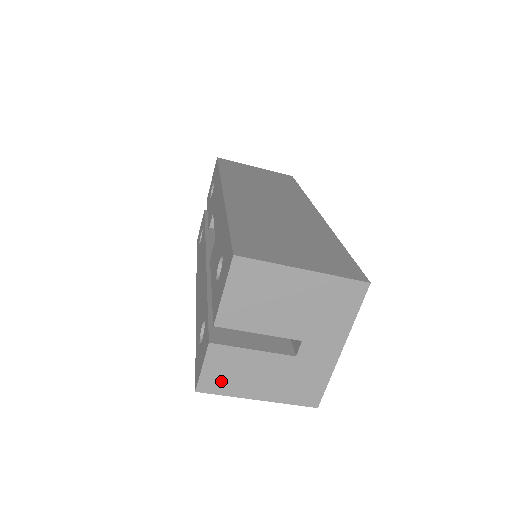
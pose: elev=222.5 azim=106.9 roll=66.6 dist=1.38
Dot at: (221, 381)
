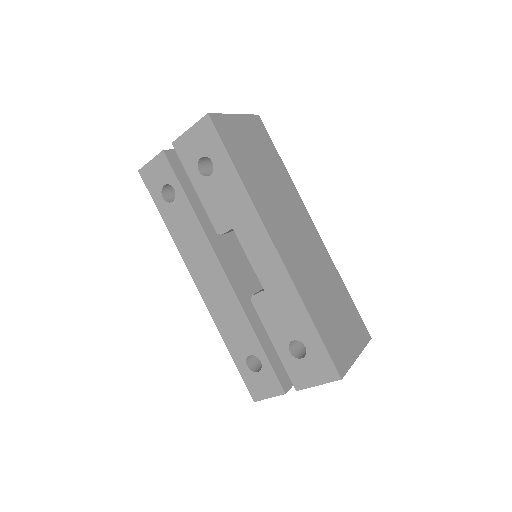
Dot at: occluded
